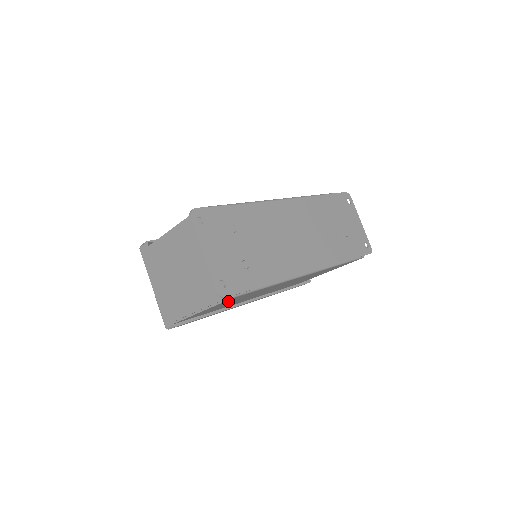
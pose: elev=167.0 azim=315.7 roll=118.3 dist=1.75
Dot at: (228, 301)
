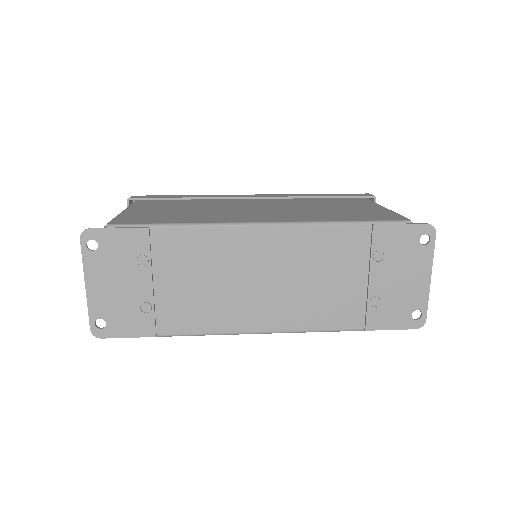
Dot at: occluded
